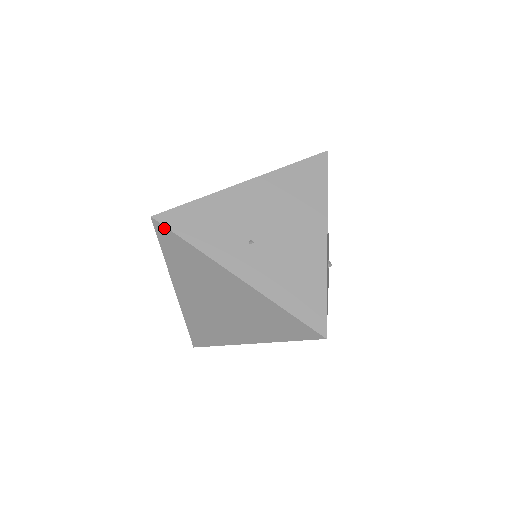
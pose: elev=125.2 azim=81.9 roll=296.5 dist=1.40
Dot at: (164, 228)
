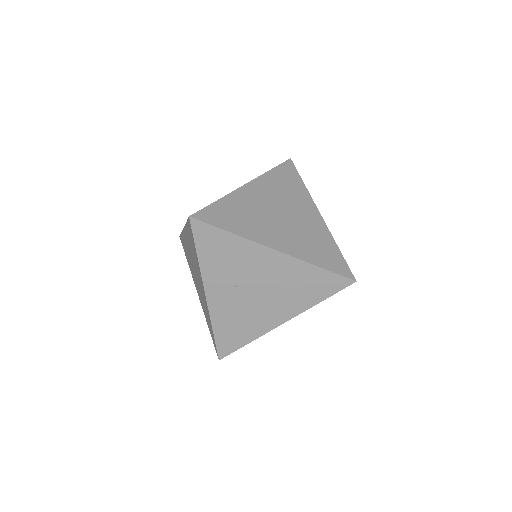
Dot at: (191, 229)
